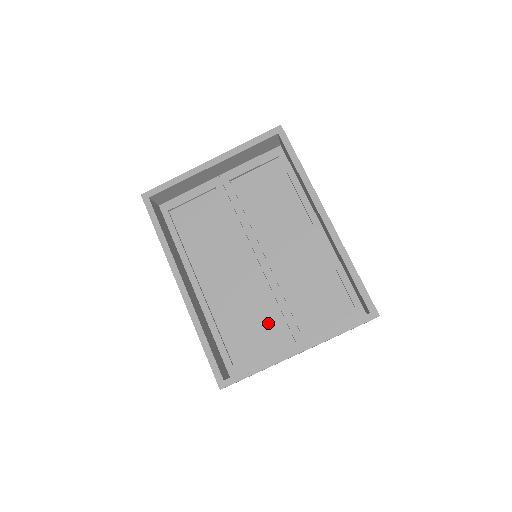
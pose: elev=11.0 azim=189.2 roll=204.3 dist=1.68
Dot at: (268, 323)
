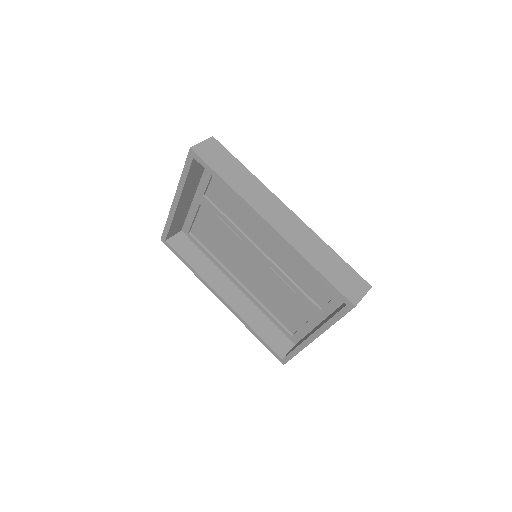
Dot at: (296, 303)
